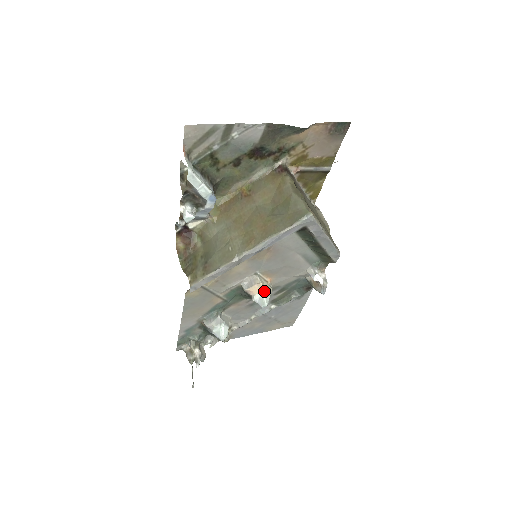
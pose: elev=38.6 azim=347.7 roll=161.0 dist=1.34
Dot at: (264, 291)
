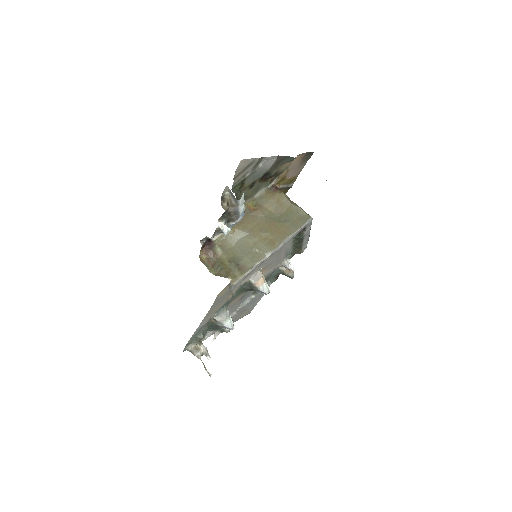
Dot at: (266, 282)
